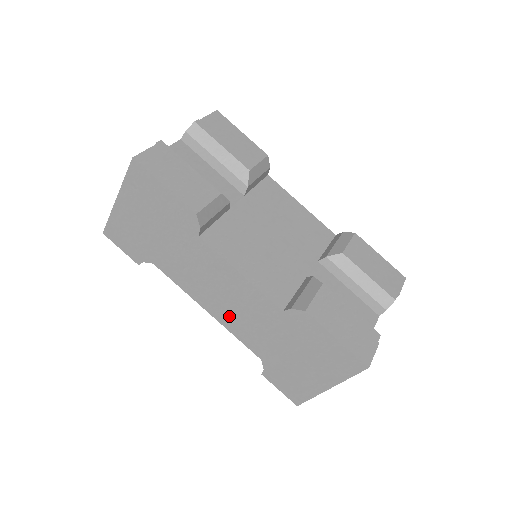
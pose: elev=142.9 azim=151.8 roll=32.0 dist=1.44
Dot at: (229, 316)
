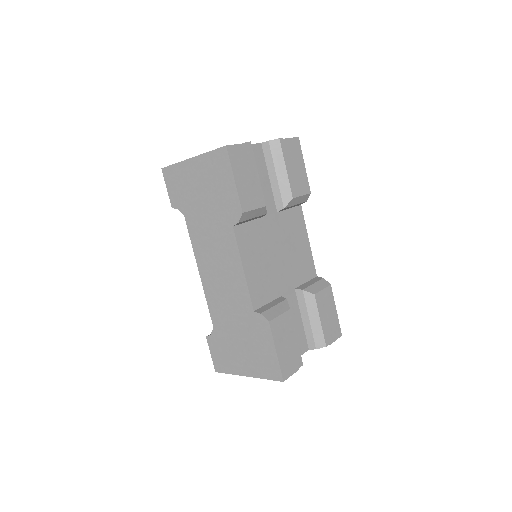
Dot at: (213, 287)
